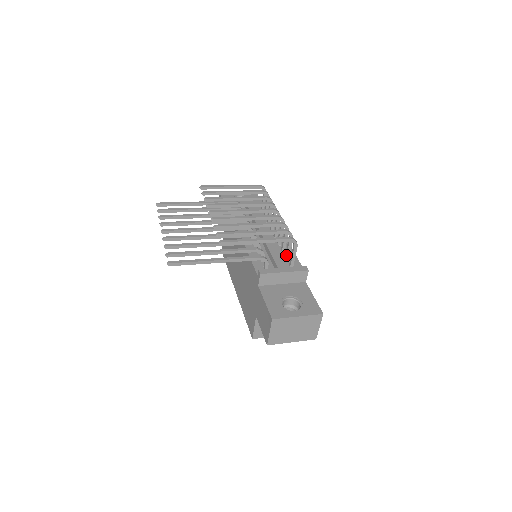
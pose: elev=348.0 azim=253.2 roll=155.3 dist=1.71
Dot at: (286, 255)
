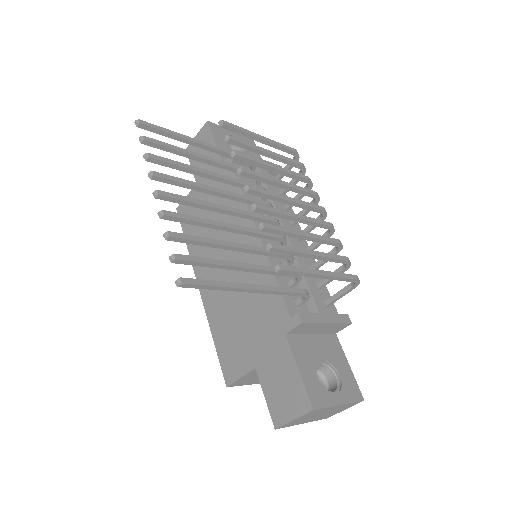
Dot at: (320, 285)
